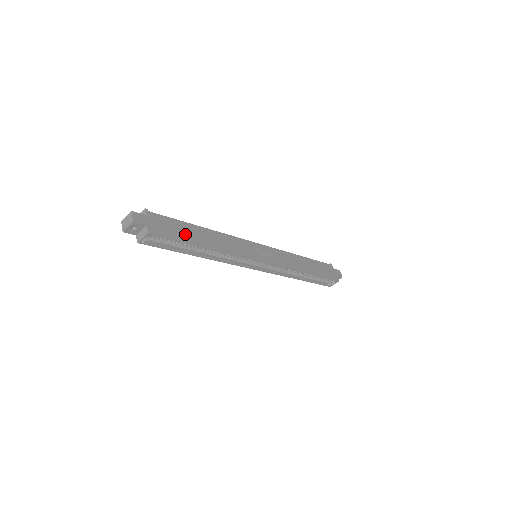
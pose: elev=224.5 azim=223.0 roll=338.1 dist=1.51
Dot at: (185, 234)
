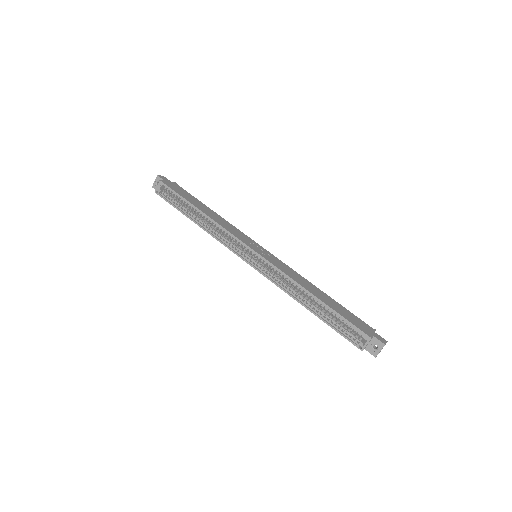
Dot at: (189, 199)
